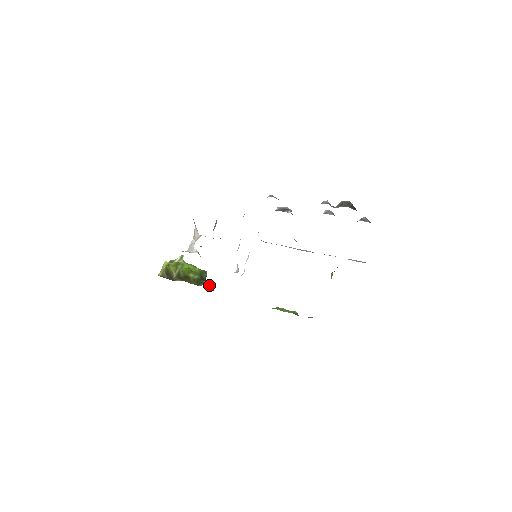
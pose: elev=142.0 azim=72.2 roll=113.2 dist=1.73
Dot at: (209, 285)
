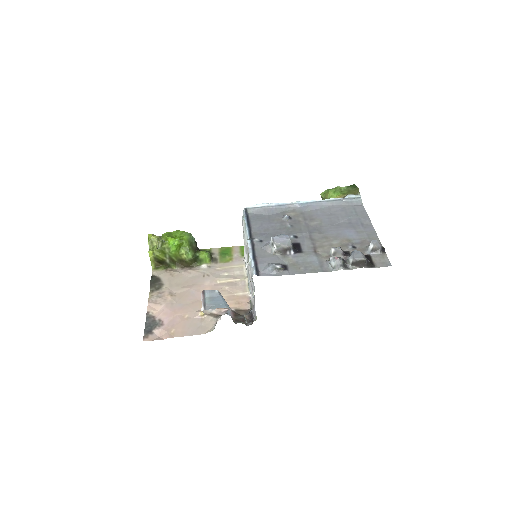
Dot at: (208, 261)
